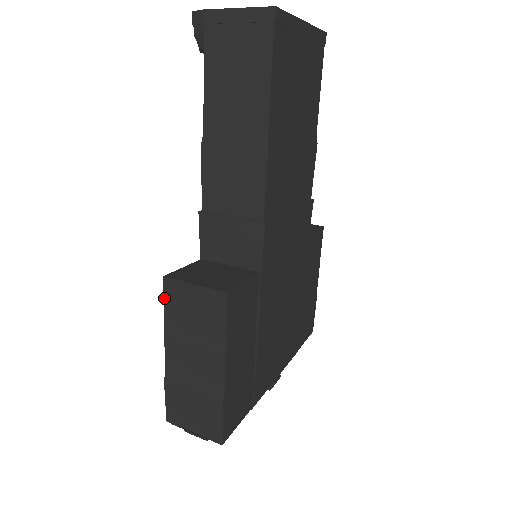
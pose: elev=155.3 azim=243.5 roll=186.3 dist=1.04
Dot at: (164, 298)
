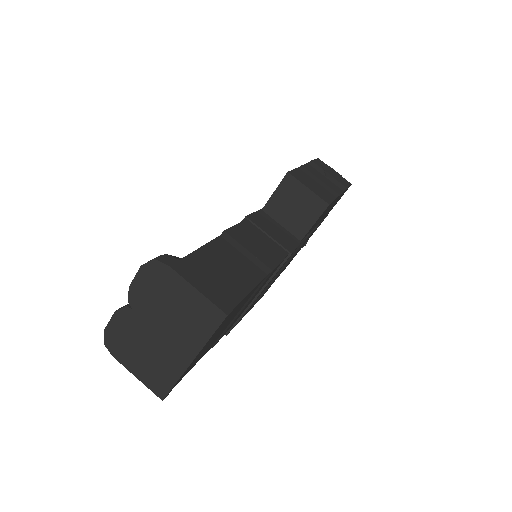
Dot at: occluded
